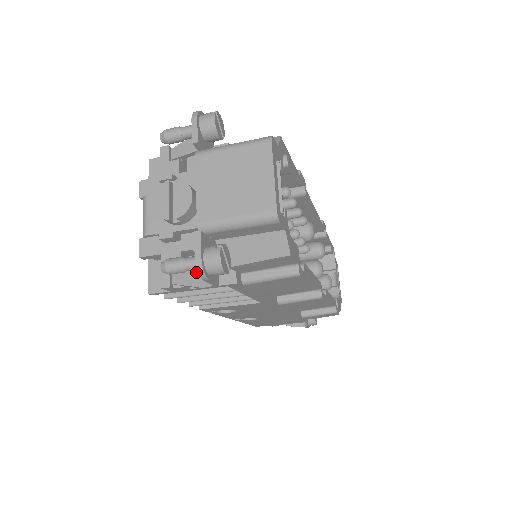
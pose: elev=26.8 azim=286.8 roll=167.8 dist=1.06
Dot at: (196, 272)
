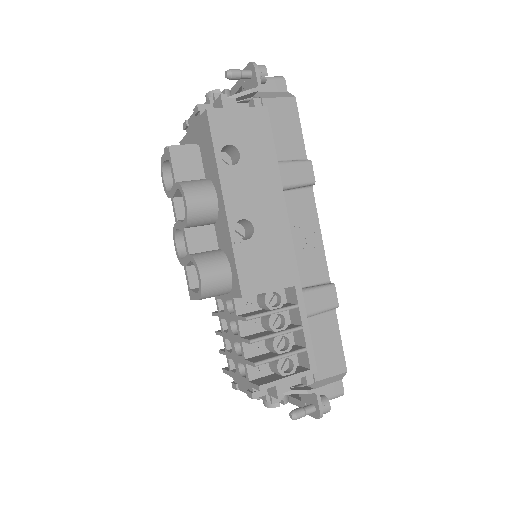
Dot at: occluded
